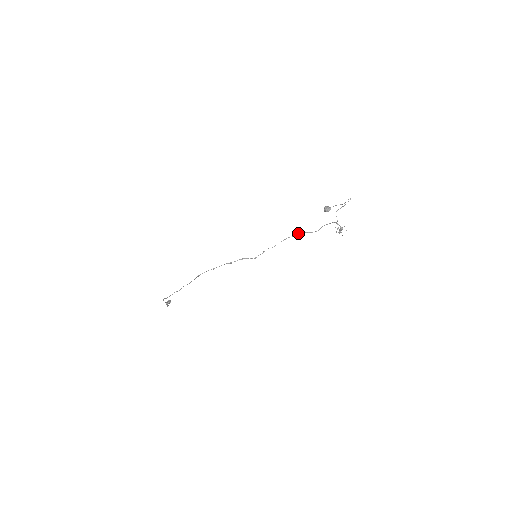
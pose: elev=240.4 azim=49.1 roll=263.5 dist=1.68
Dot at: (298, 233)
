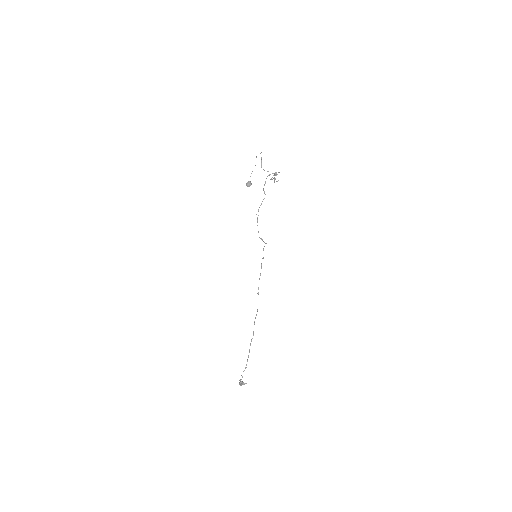
Dot at: (258, 210)
